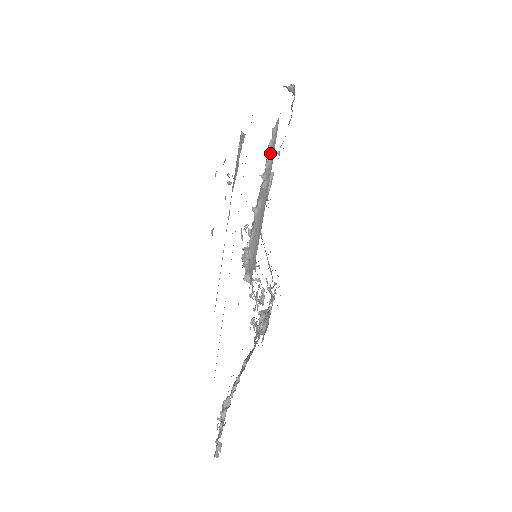
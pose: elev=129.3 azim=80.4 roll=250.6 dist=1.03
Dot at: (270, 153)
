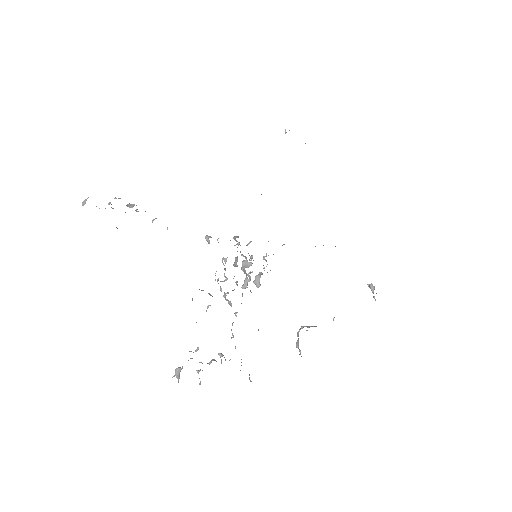
Dot at: occluded
